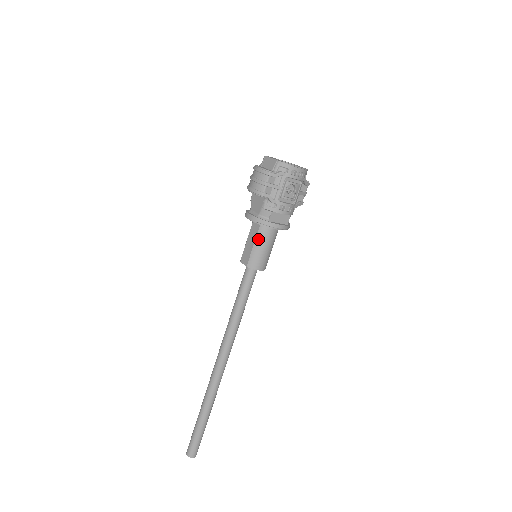
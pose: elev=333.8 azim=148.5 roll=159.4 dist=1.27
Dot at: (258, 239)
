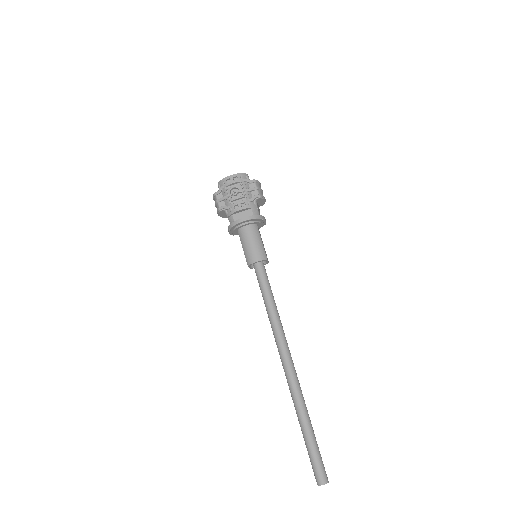
Dot at: (242, 241)
